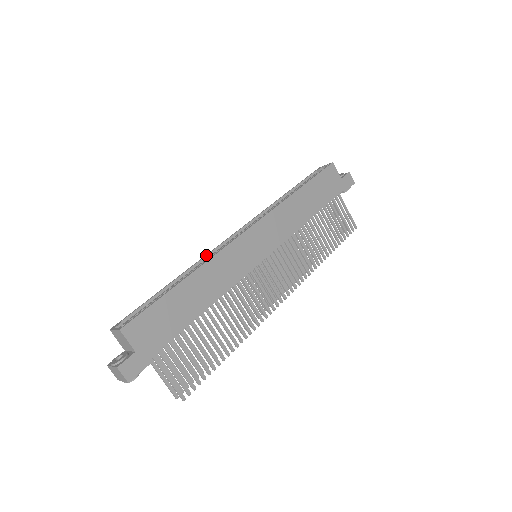
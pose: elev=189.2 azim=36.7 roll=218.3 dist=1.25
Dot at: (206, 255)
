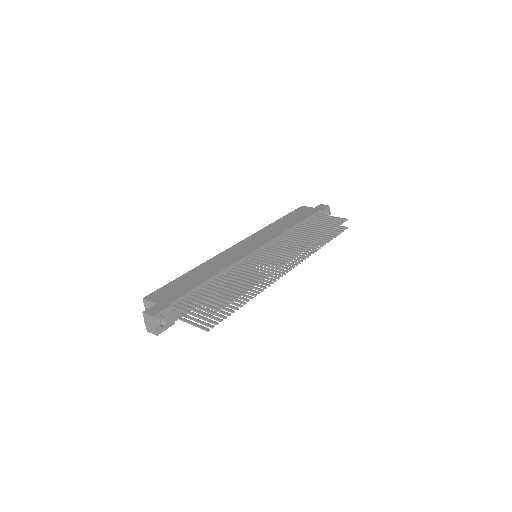
Dot at: occluded
